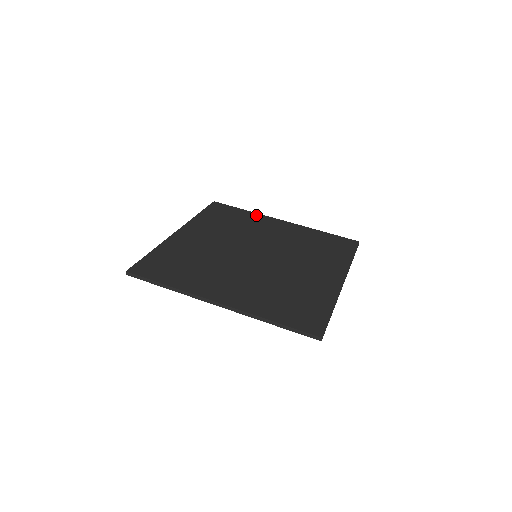
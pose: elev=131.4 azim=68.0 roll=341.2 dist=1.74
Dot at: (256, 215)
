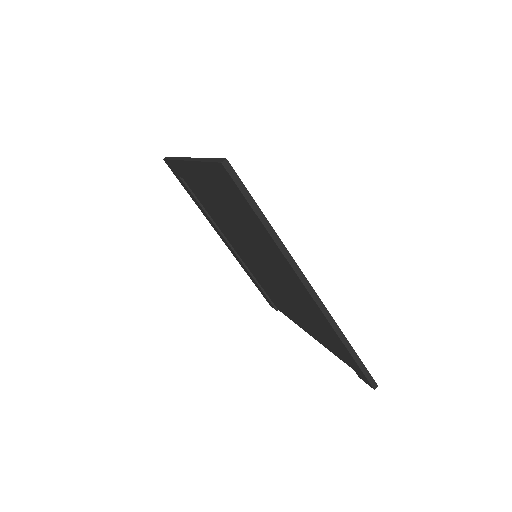
Dot at: occluded
